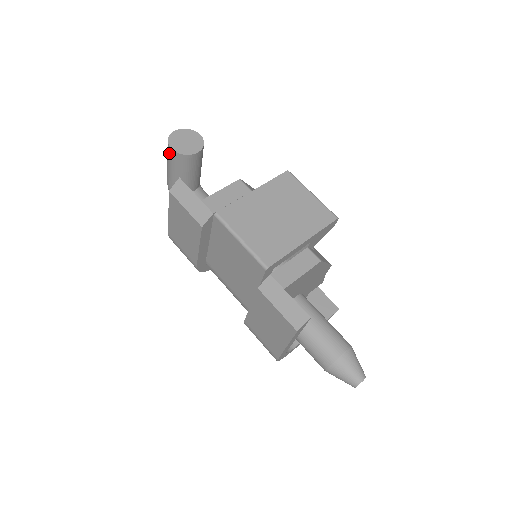
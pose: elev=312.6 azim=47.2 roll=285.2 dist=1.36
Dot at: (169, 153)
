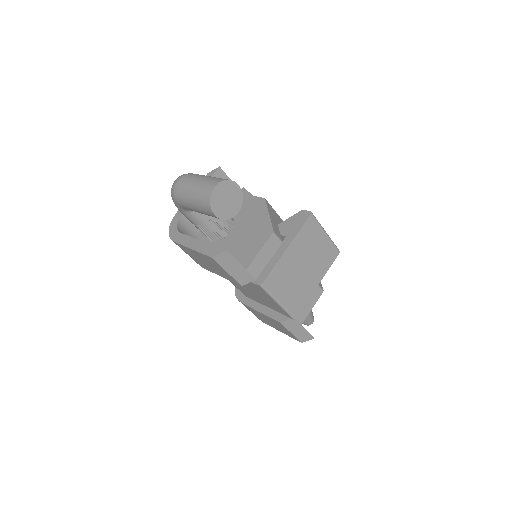
Dot at: (207, 211)
